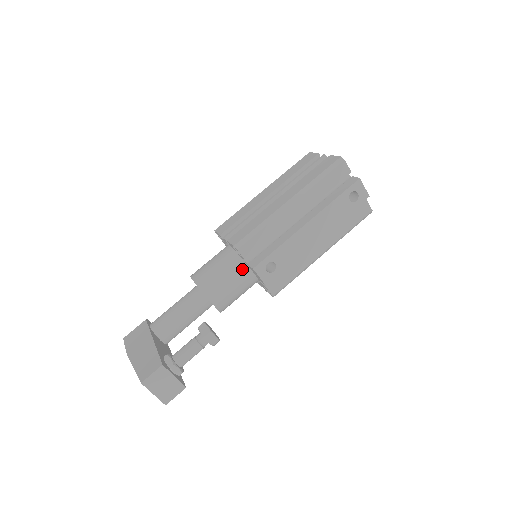
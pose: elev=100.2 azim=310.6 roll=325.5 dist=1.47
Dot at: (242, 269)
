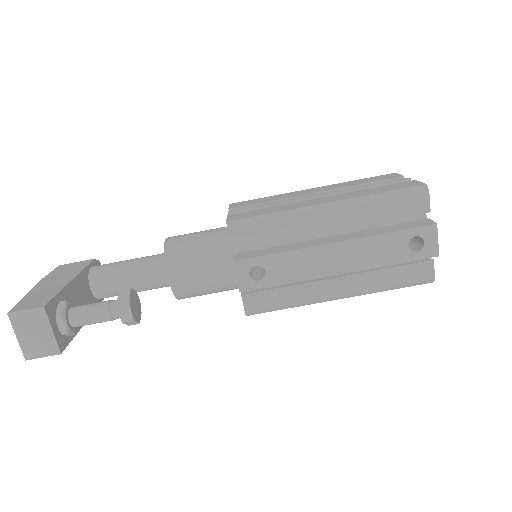
Dot at: (226, 259)
